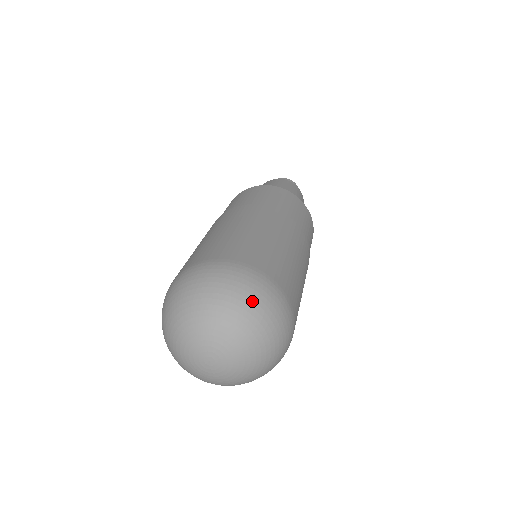
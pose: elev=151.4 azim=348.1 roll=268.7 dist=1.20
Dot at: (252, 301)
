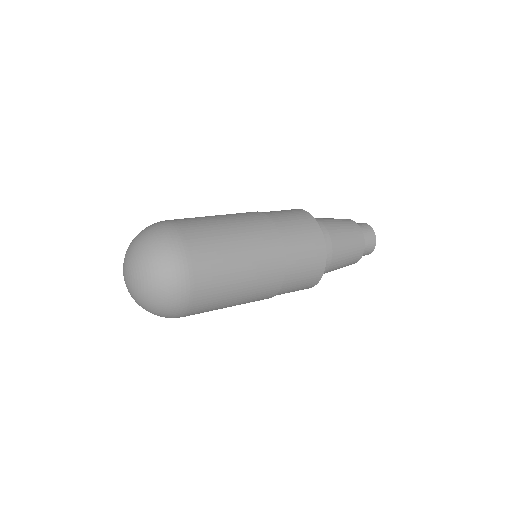
Dot at: (150, 235)
